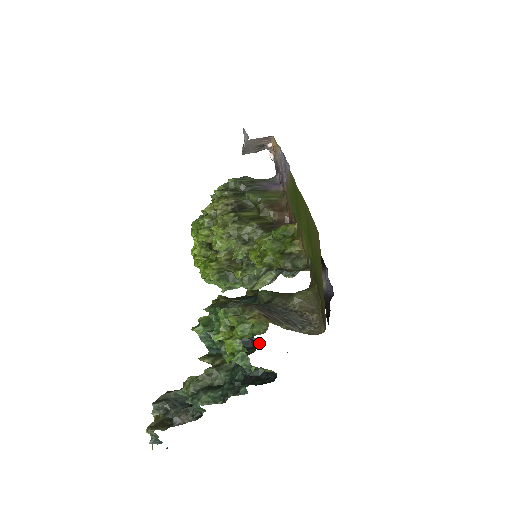
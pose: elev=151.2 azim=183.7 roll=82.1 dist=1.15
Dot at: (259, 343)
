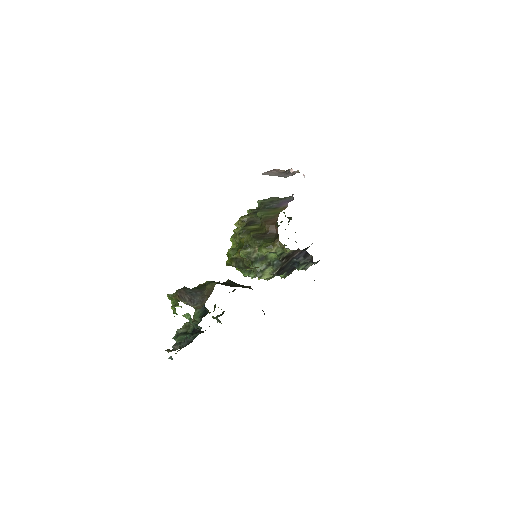
Dot at: (208, 312)
